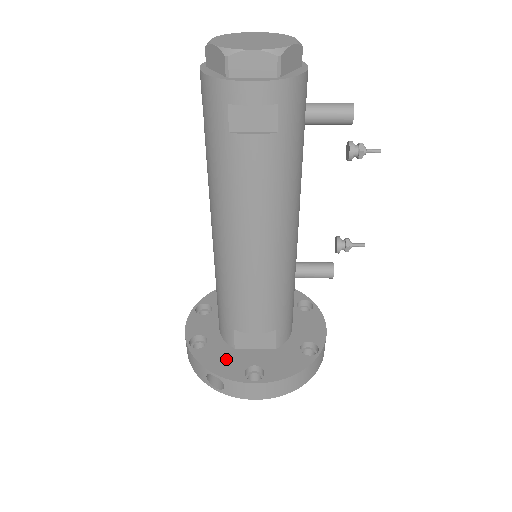
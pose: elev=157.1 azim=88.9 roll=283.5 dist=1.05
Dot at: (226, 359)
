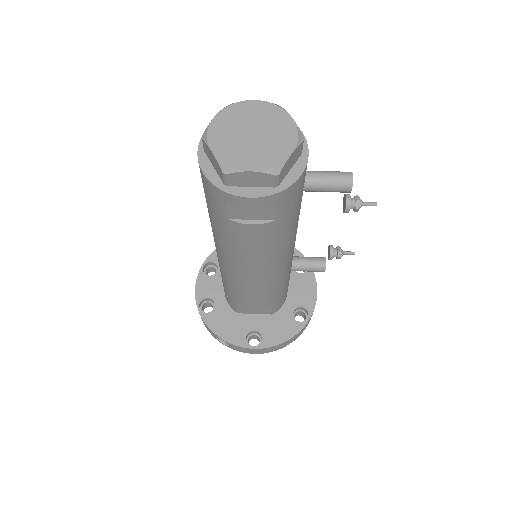
Dot at: (231, 324)
